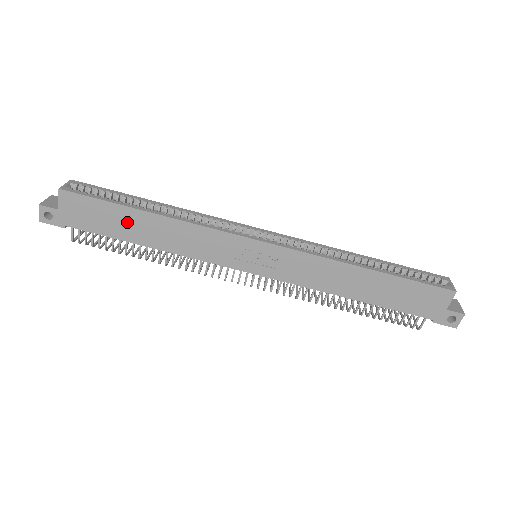
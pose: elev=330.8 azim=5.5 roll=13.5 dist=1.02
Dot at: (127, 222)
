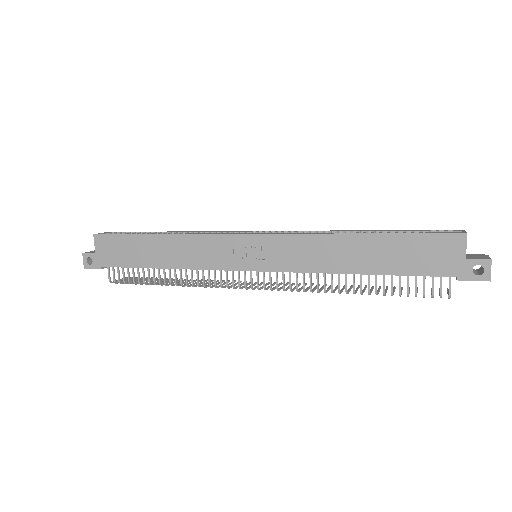
Dot at: (143, 249)
